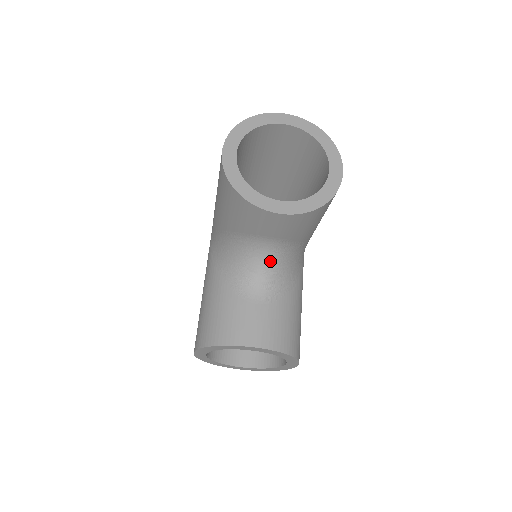
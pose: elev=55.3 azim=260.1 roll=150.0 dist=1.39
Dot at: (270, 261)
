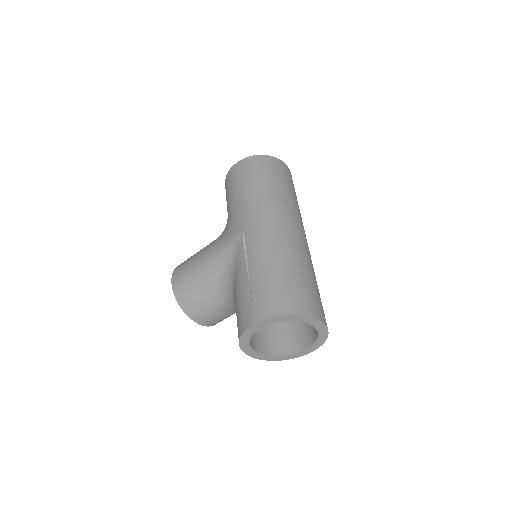
Dot at: occluded
